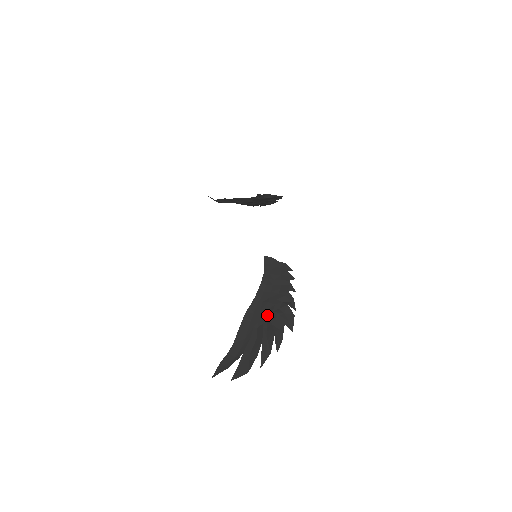
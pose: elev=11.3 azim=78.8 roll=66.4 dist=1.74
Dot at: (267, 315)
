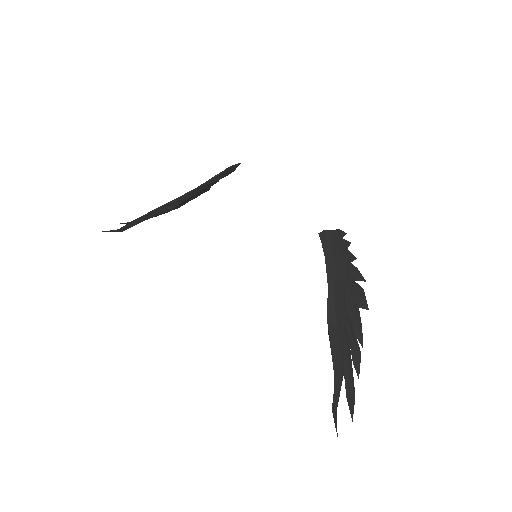
Dot at: (344, 309)
